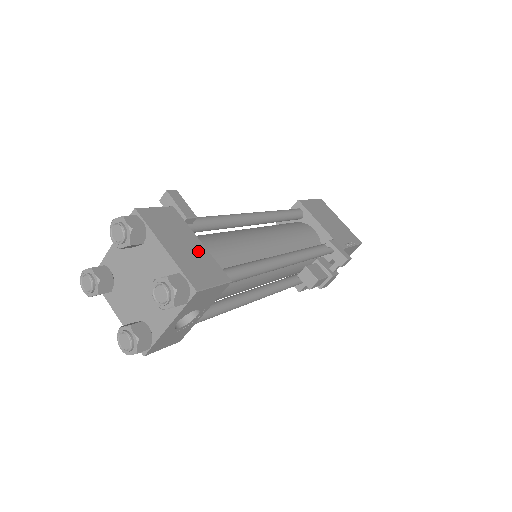
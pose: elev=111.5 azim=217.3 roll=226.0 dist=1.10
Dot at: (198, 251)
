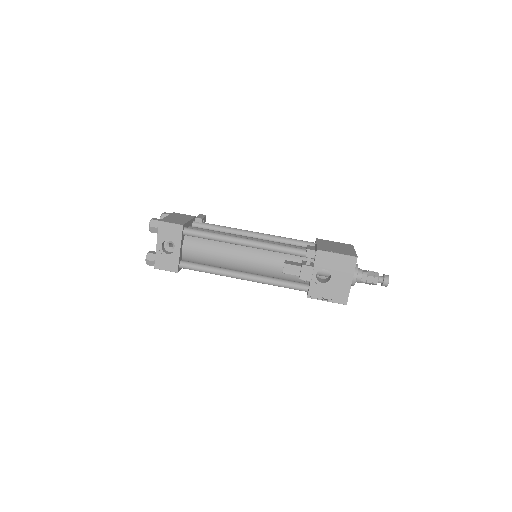
Dot at: (182, 220)
